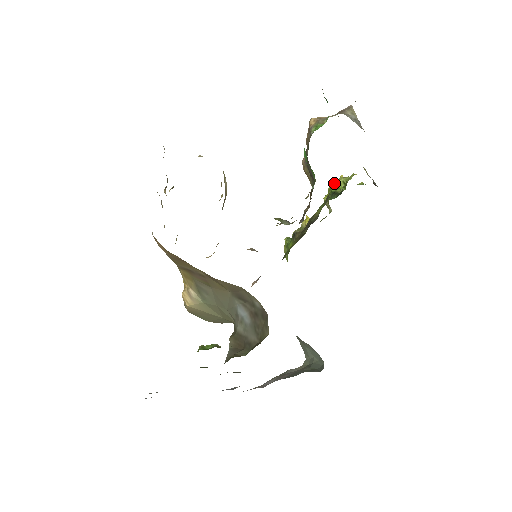
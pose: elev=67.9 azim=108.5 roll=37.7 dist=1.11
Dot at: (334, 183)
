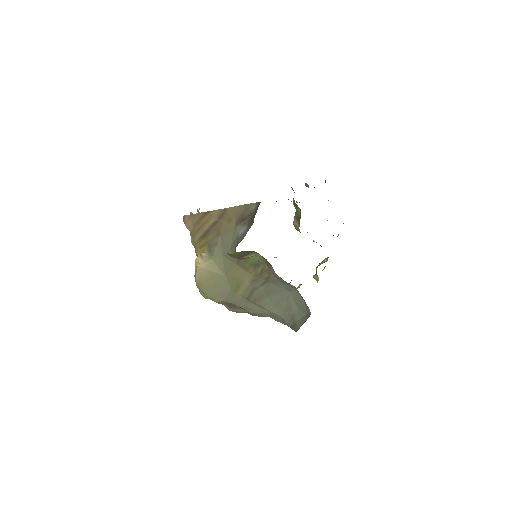
Dot at: (320, 263)
